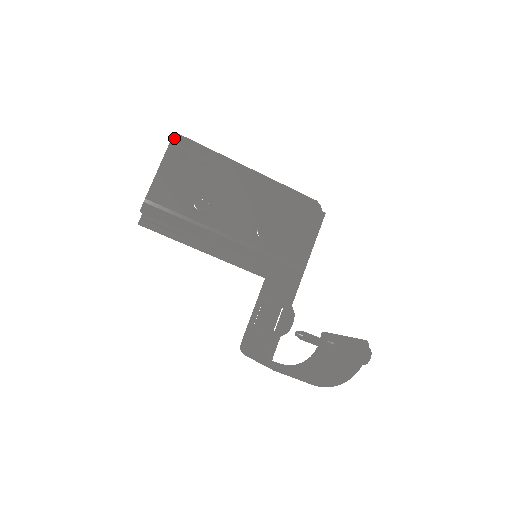
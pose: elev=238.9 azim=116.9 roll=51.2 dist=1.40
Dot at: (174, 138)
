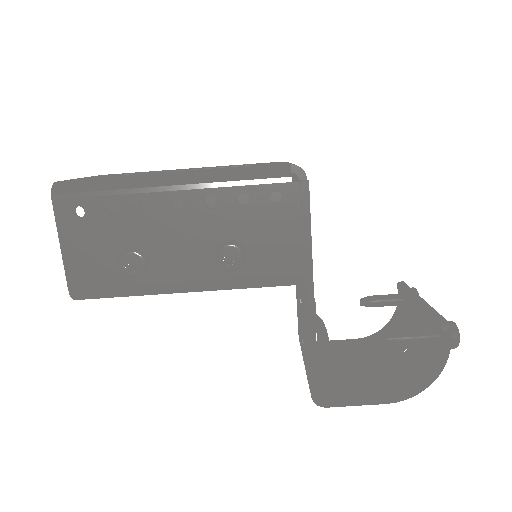
Dot at: (54, 196)
